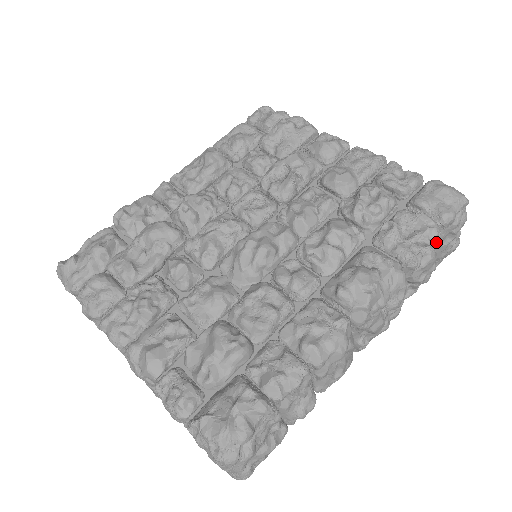
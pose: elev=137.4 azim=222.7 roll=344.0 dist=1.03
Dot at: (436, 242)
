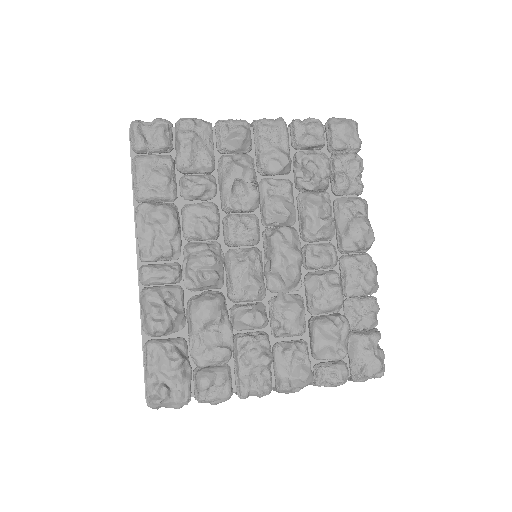
Dot at: occluded
